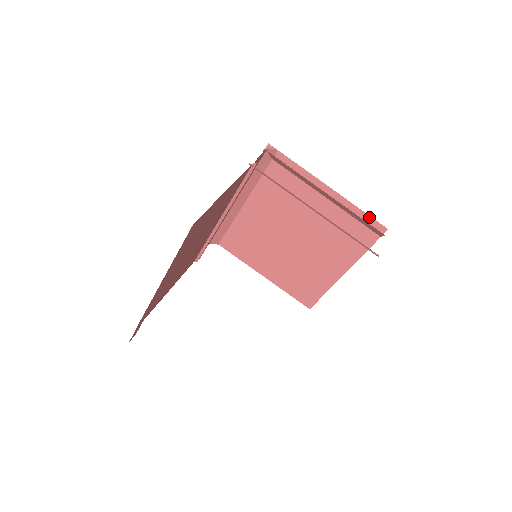
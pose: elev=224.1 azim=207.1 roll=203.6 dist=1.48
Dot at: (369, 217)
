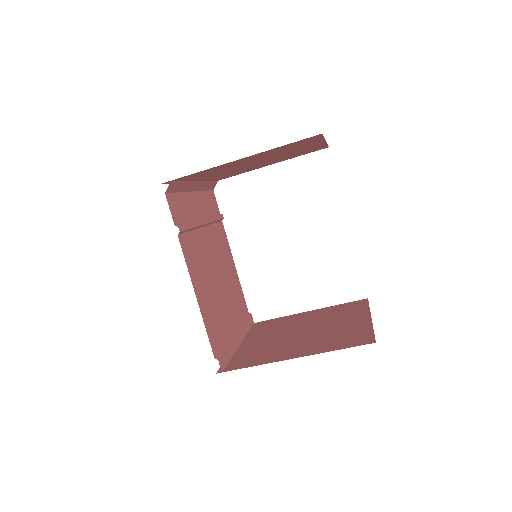
Dot at: (295, 142)
